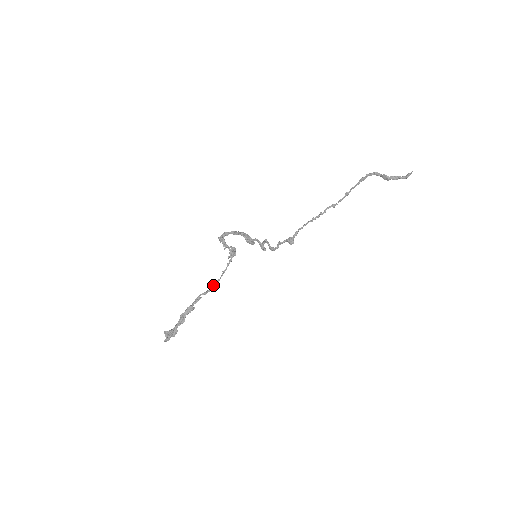
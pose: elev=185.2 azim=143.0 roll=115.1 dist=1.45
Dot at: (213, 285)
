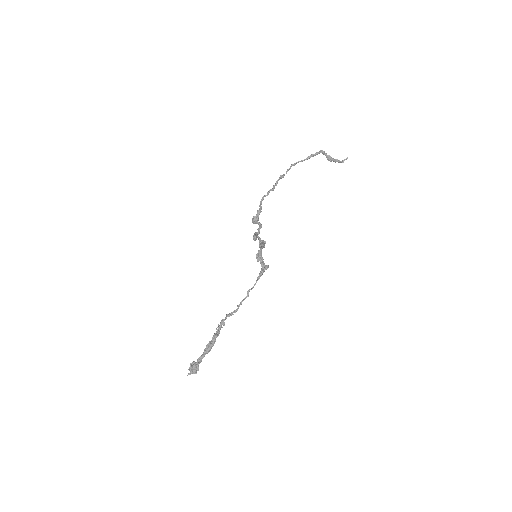
Dot at: occluded
